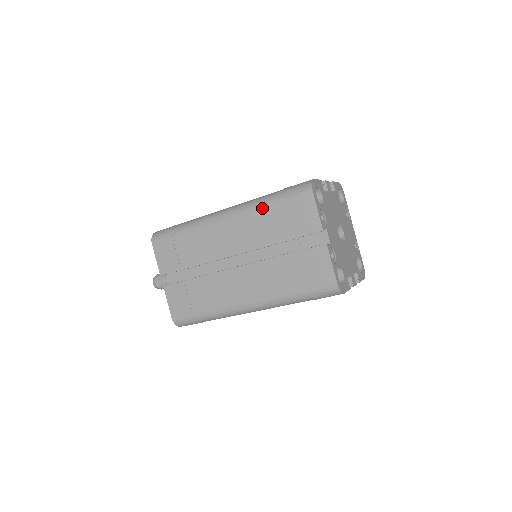
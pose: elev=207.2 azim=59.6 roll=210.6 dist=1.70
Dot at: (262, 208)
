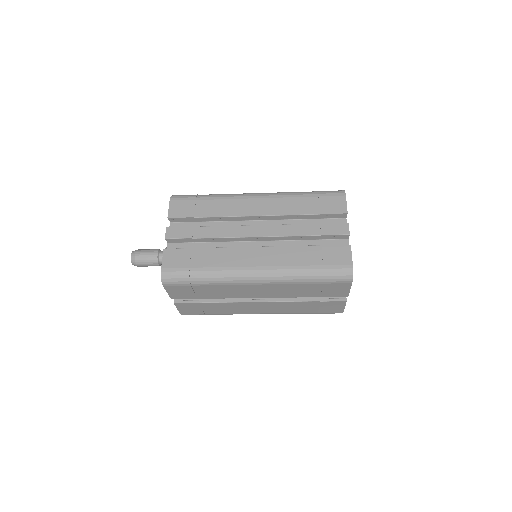
Dot at: (299, 283)
